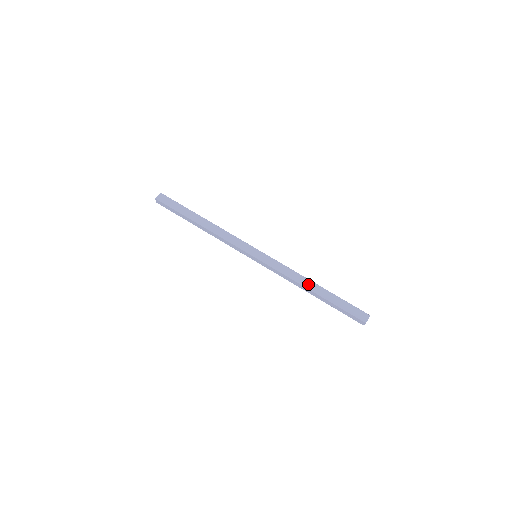
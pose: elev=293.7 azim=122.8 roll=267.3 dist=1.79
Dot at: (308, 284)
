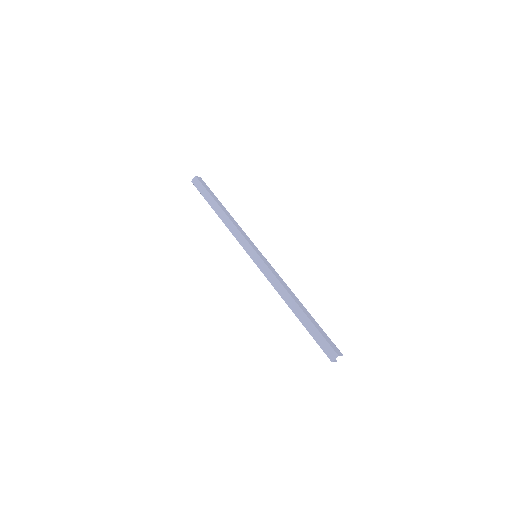
Dot at: (295, 298)
